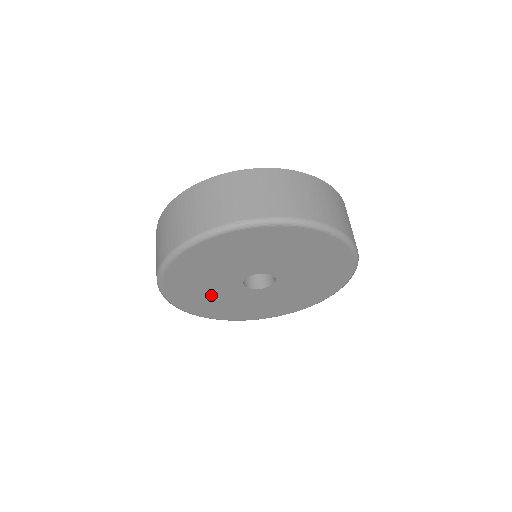
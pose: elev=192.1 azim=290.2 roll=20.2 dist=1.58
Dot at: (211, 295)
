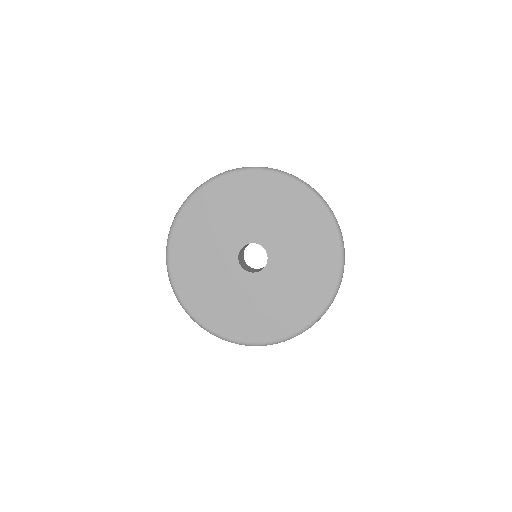
Dot at: (220, 292)
